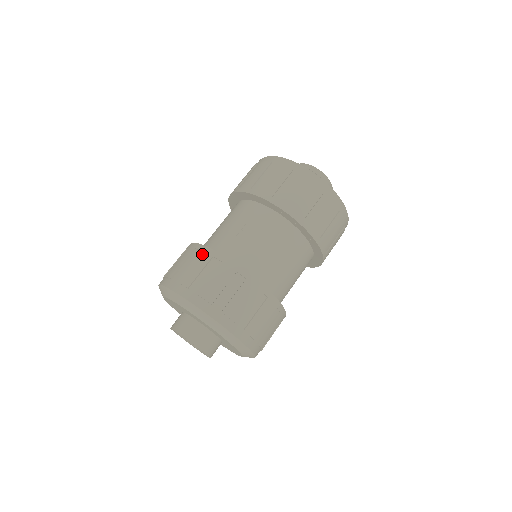
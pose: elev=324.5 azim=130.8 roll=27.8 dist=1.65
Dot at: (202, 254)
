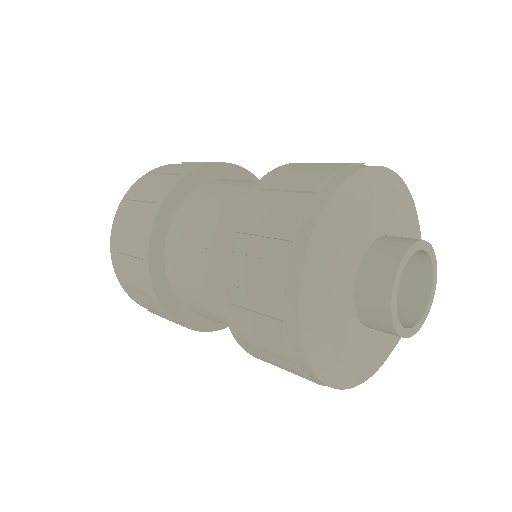
Dot at: (144, 225)
